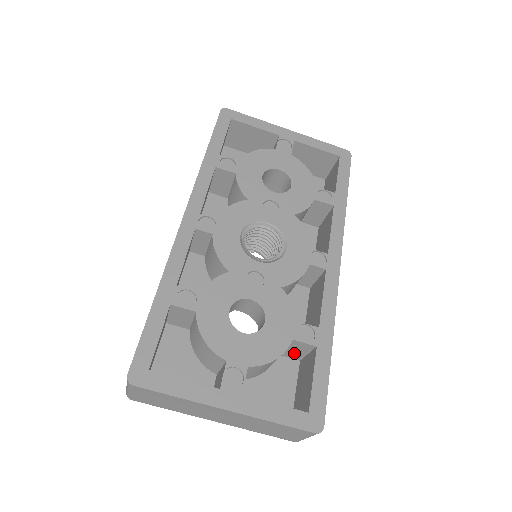
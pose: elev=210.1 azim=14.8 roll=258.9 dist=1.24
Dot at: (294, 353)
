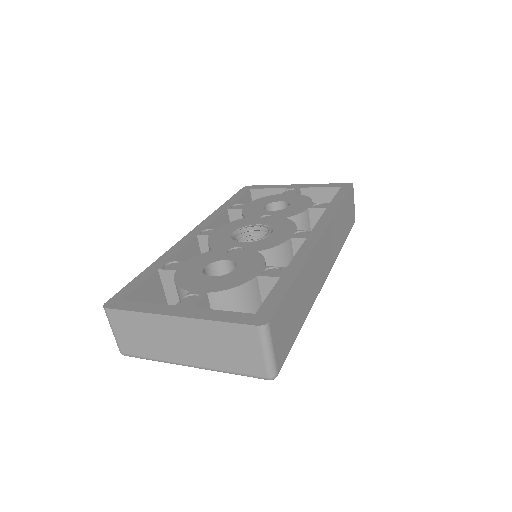
Dot at: occluded
